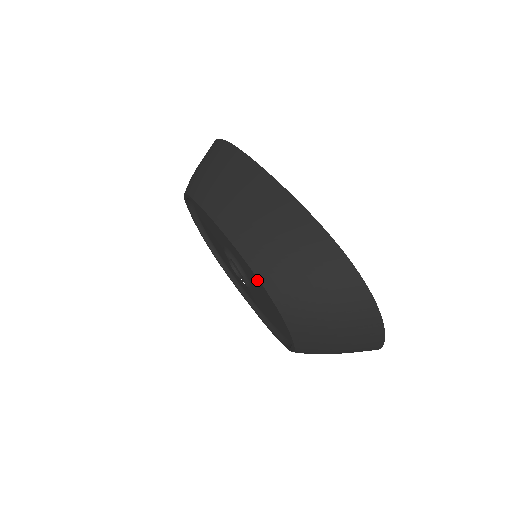
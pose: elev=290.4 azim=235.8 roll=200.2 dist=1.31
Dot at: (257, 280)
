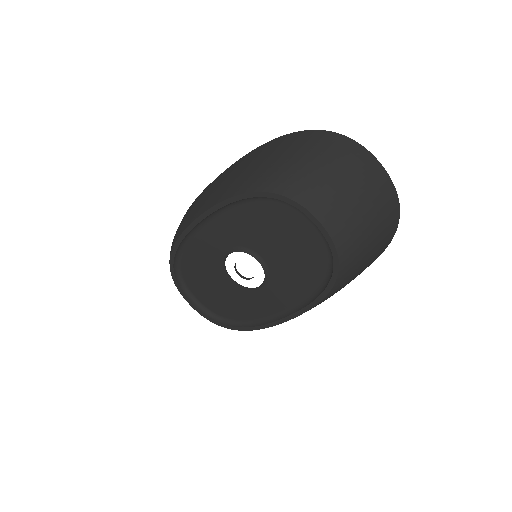
Dot at: (256, 222)
